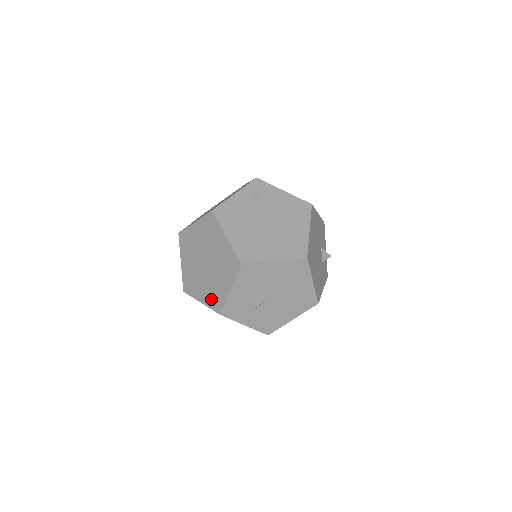
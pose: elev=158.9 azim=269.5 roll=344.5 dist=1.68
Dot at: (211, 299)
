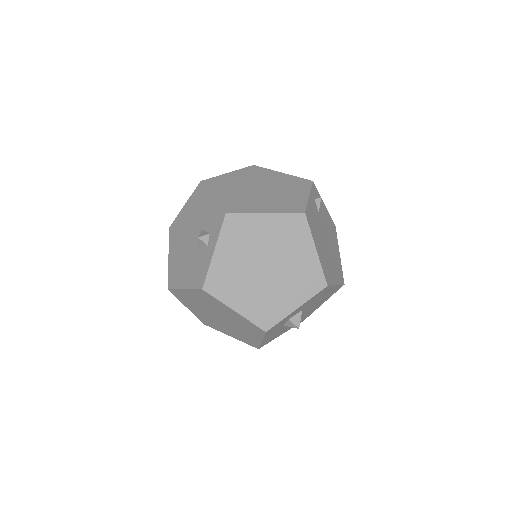
Dot at: (258, 311)
